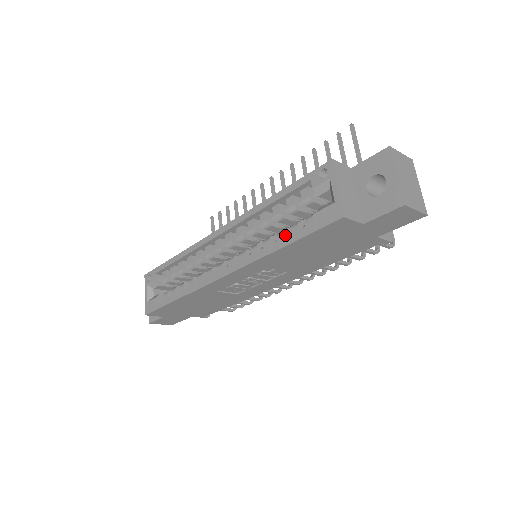
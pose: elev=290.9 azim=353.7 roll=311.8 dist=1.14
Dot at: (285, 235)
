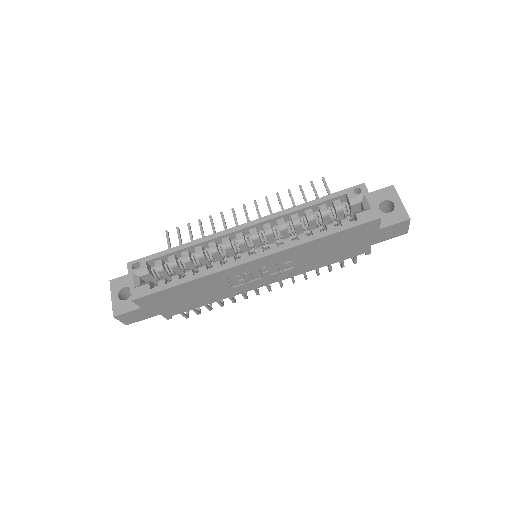
Dot at: (320, 230)
